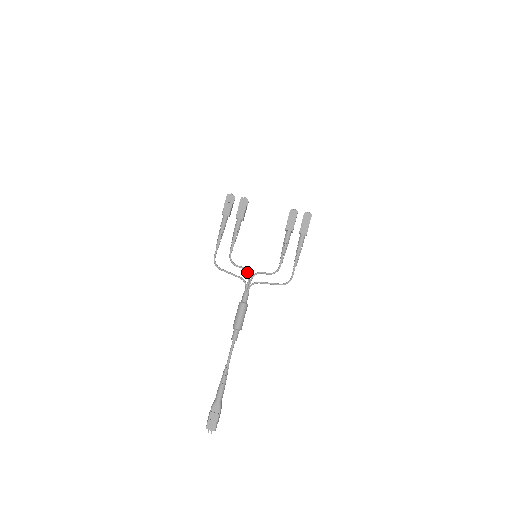
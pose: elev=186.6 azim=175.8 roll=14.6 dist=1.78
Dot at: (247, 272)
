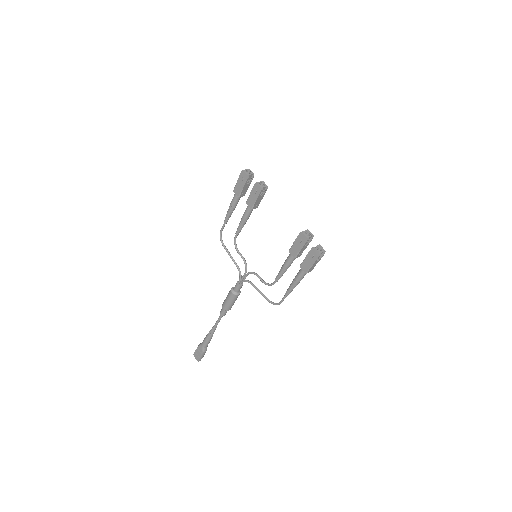
Dot at: (245, 265)
